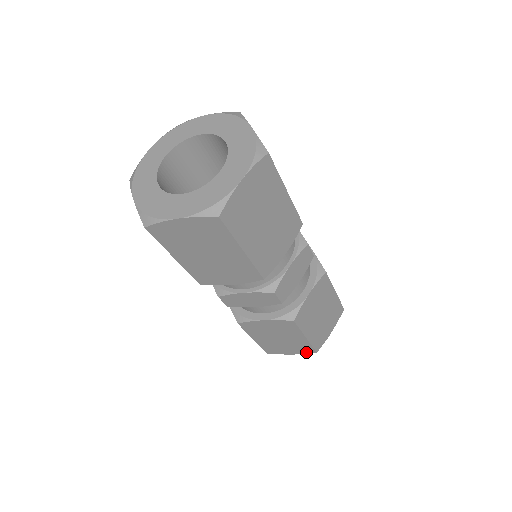
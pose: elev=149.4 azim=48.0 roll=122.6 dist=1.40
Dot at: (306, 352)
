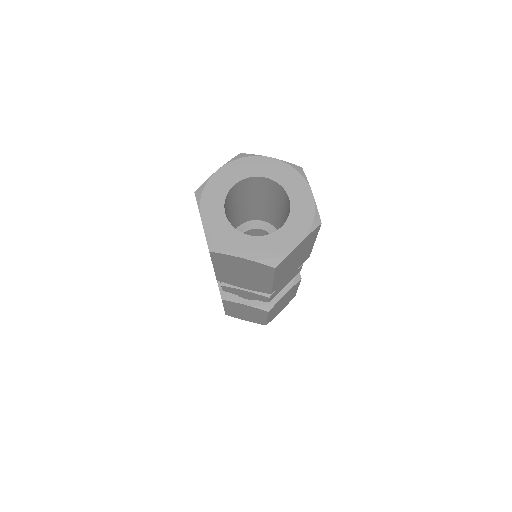
Dot at: occluded
